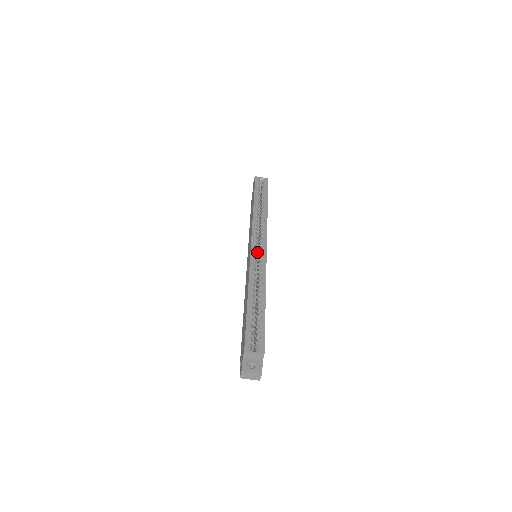
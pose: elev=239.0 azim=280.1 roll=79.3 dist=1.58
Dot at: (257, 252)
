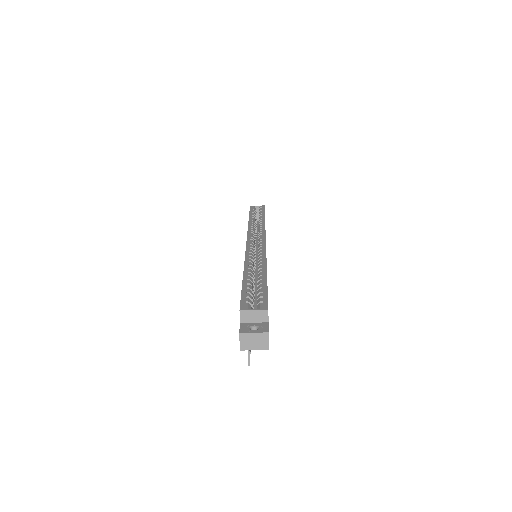
Dot at: occluded
